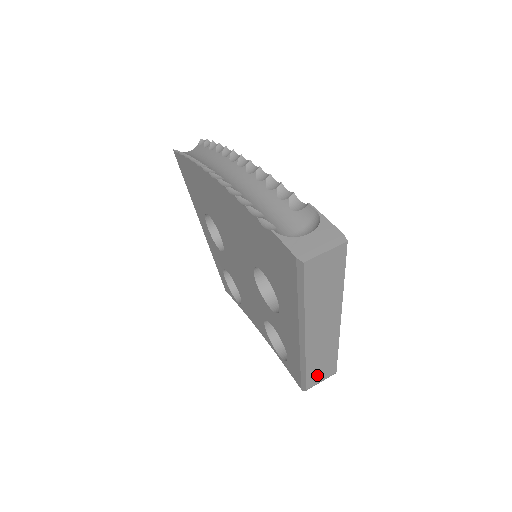
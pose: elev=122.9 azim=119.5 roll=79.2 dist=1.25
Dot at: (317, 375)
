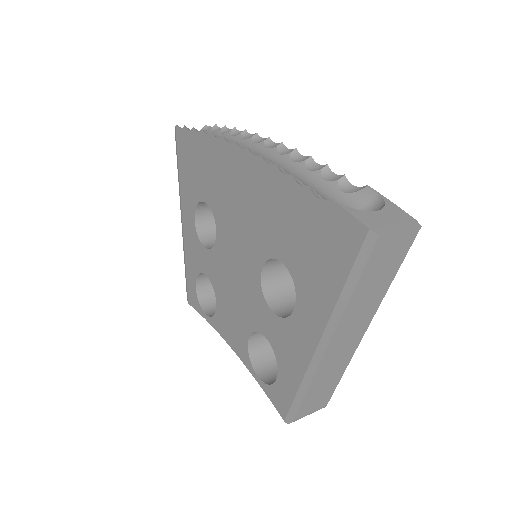
Dot at: (311, 403)
